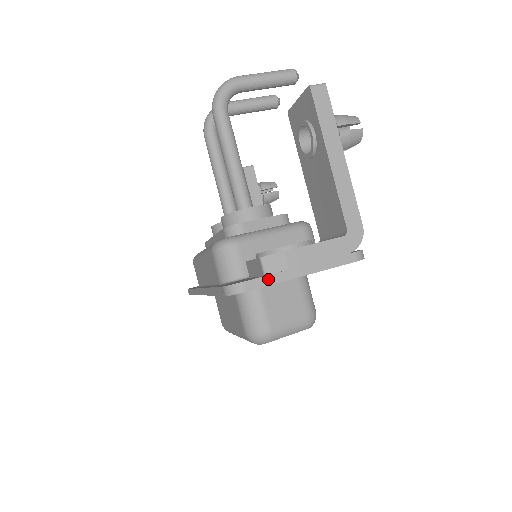
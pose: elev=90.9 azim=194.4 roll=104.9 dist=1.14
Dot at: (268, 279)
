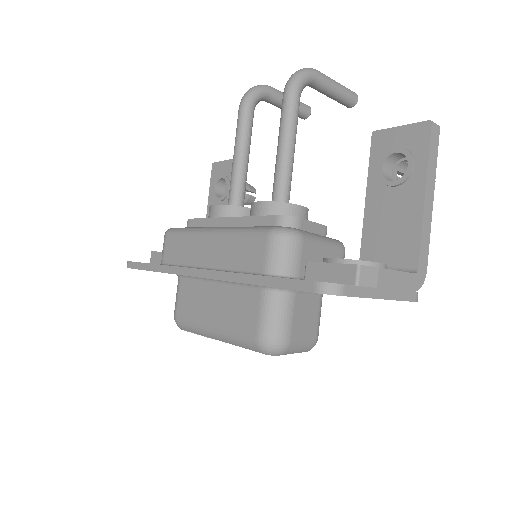
Dot at: (362, 290)
